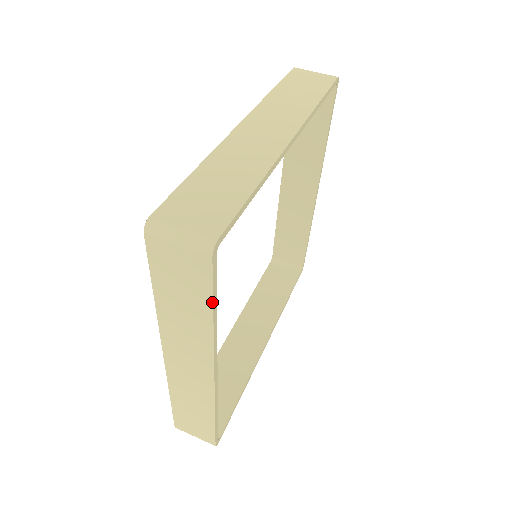
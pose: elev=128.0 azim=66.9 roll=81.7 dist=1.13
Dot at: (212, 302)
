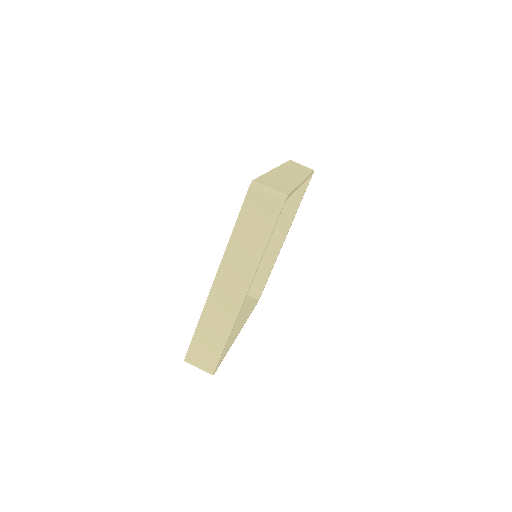
Dot at: (222, 360)
